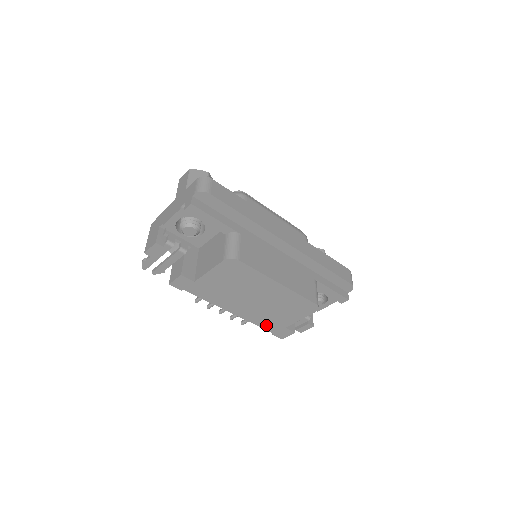
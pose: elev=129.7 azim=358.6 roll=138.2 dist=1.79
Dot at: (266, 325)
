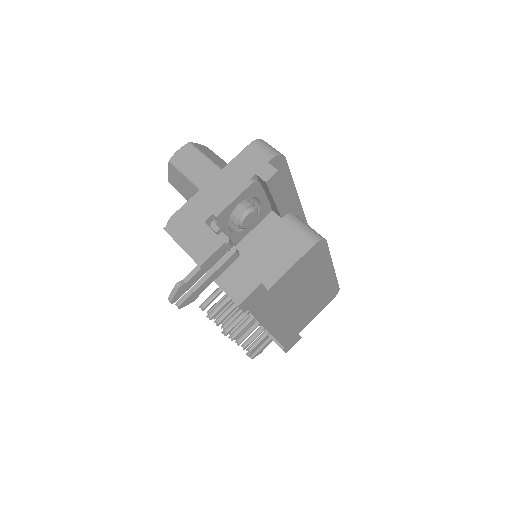
Dot at: (286, 338)
